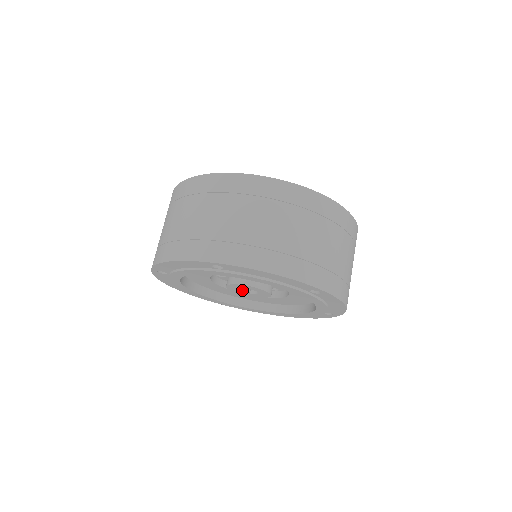
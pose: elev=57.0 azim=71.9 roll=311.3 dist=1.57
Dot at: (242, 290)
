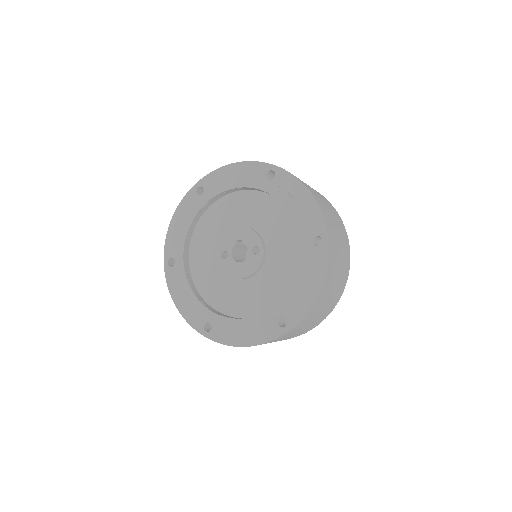
Dot at: occluded
